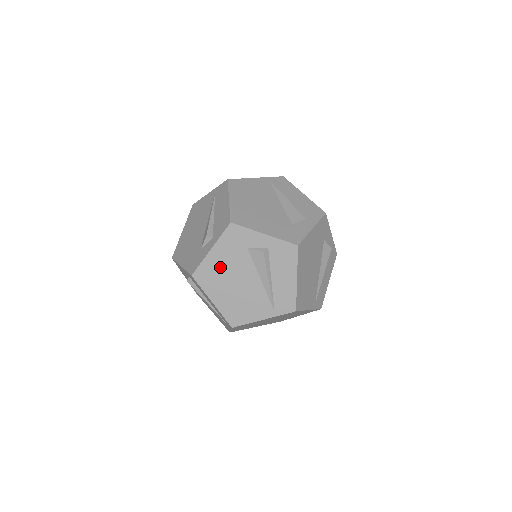
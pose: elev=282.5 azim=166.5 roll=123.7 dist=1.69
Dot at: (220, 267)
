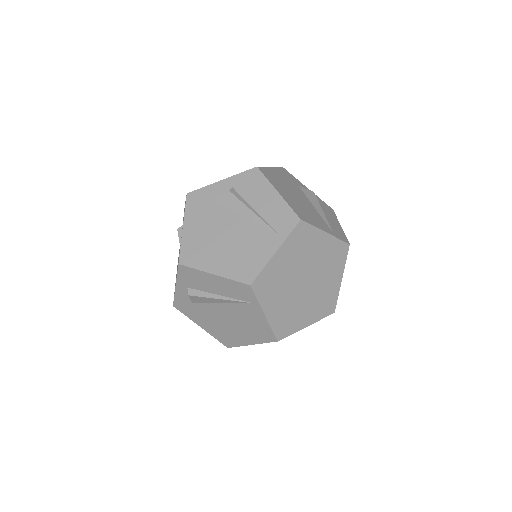
Dot at: (200, 236)
